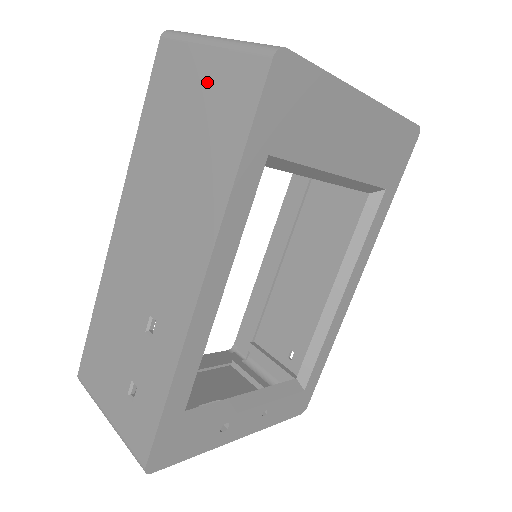
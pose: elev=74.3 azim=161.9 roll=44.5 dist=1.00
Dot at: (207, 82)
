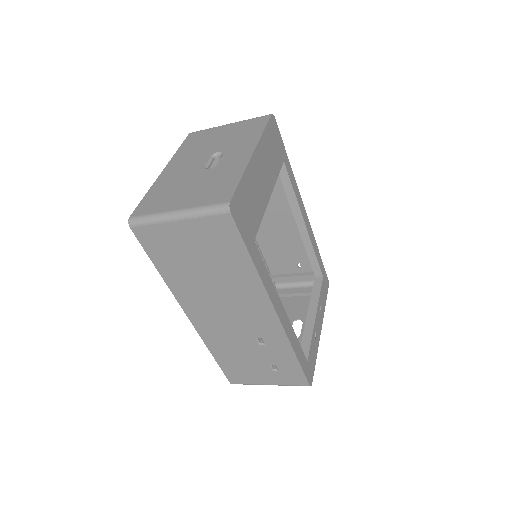
Dot at: (193, 237)
